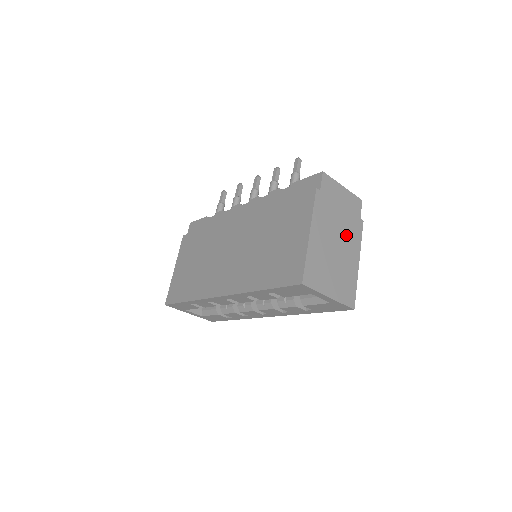
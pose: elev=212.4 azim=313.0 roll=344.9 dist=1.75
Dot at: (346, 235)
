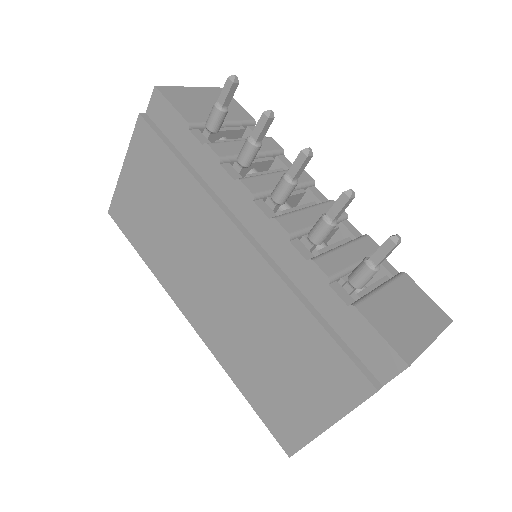
Dot at: occluded
